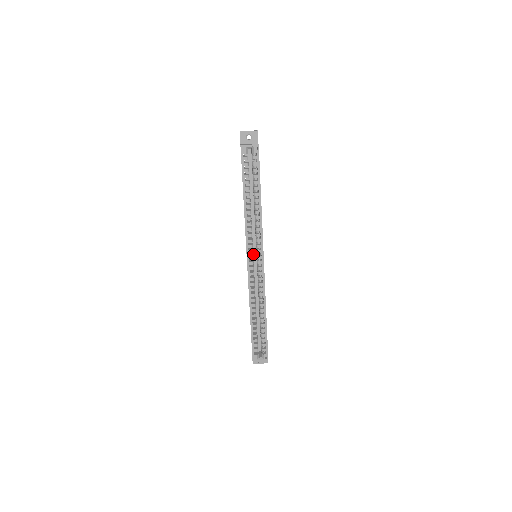
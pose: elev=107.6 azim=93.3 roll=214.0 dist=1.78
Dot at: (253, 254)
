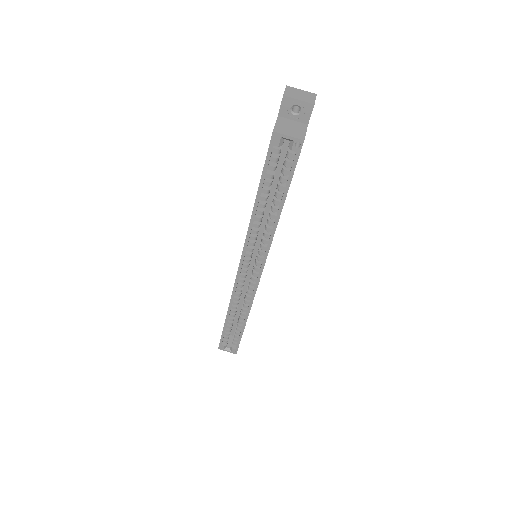
Dot at: (252, 254)
